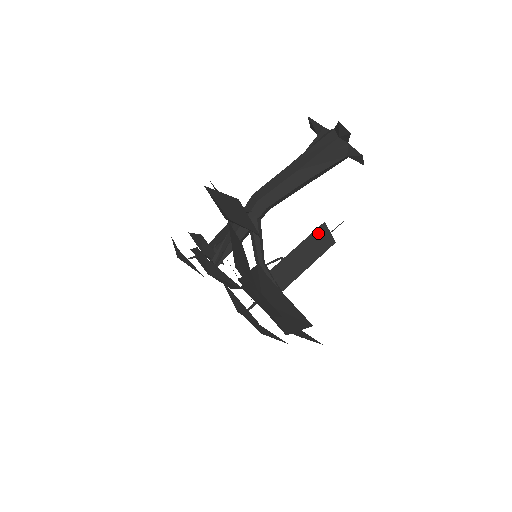
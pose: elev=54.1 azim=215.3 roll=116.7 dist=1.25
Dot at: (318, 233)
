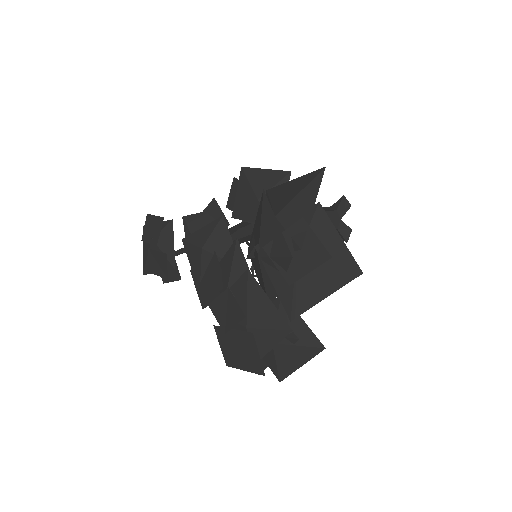
Dot at: occluded
